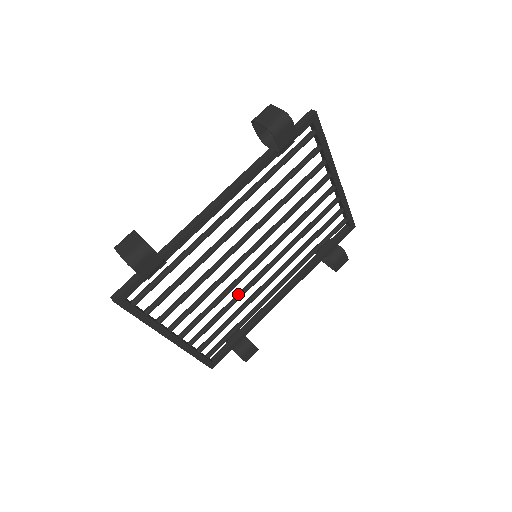
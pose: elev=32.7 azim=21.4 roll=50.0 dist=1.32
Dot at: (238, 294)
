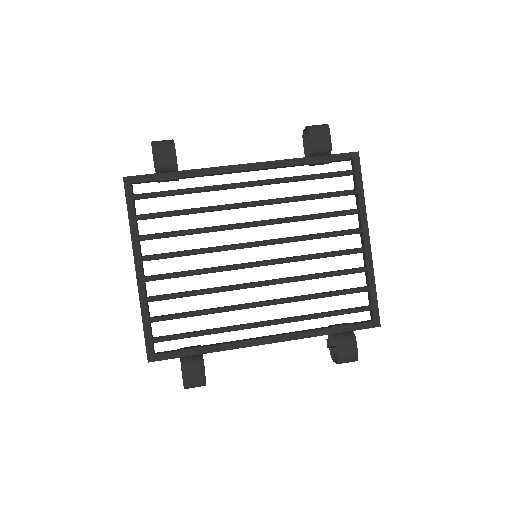
Dot at: occluded
